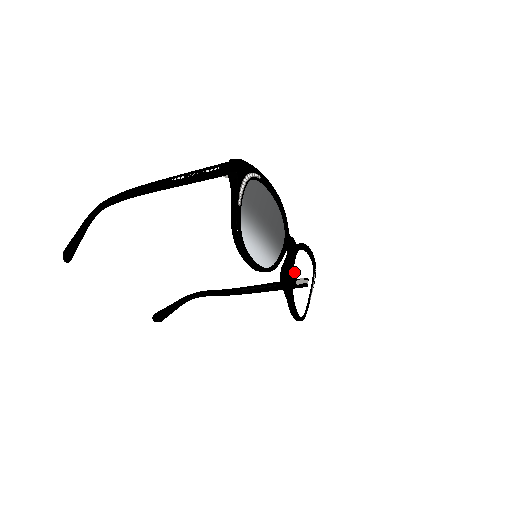
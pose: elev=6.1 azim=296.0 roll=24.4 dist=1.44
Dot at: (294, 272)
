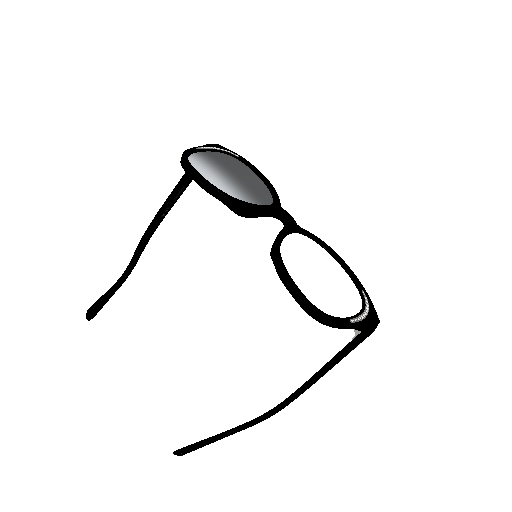
Dot at: (291, 243)
